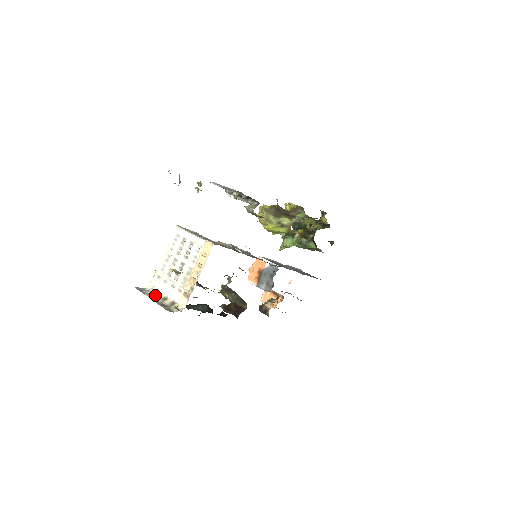
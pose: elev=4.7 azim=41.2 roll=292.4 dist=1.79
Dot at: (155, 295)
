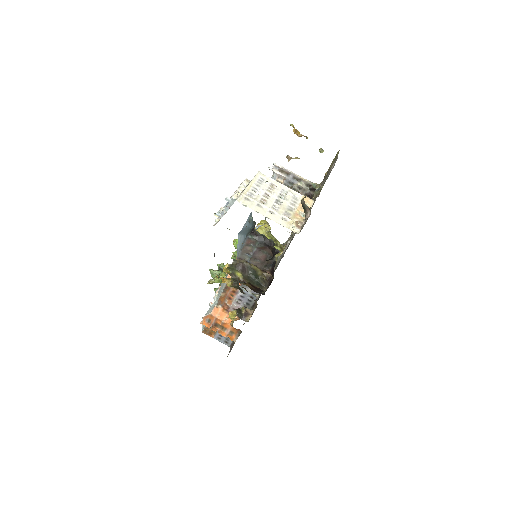
Dot at: occluded
